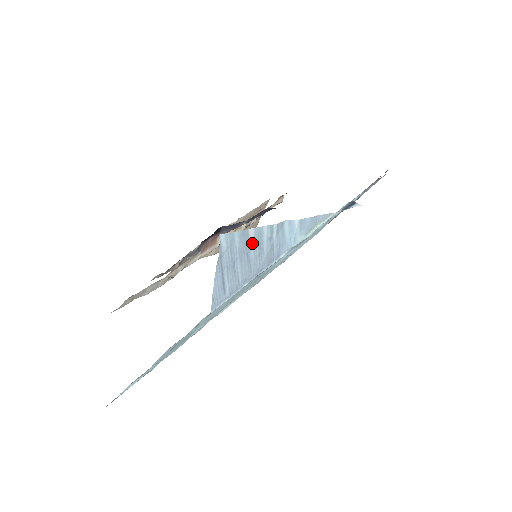
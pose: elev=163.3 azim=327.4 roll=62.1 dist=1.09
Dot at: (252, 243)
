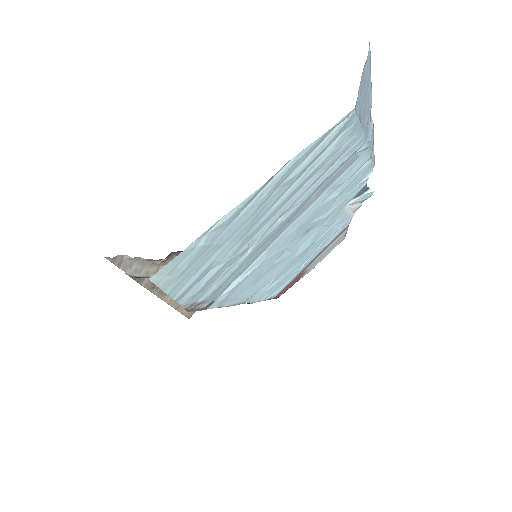
Dot at: (368, 90)
